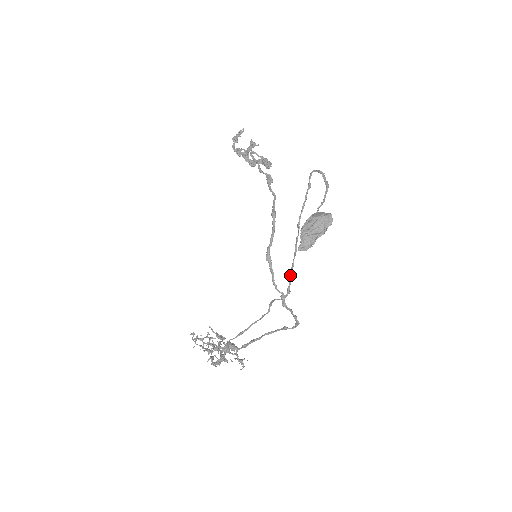
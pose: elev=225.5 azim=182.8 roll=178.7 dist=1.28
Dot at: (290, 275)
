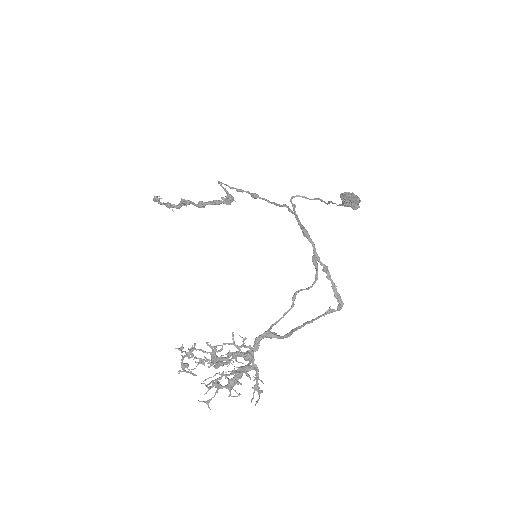
Dot at: (316, 259)
